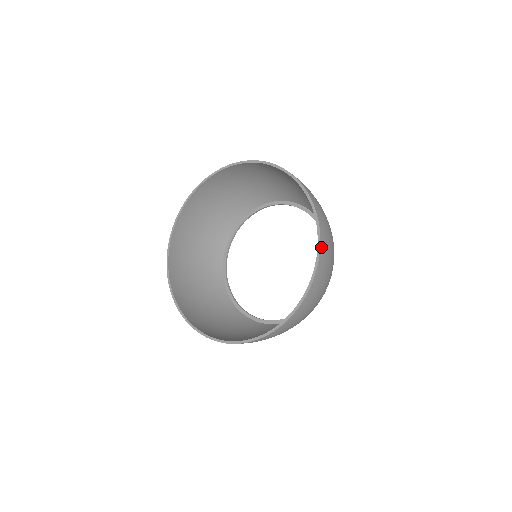
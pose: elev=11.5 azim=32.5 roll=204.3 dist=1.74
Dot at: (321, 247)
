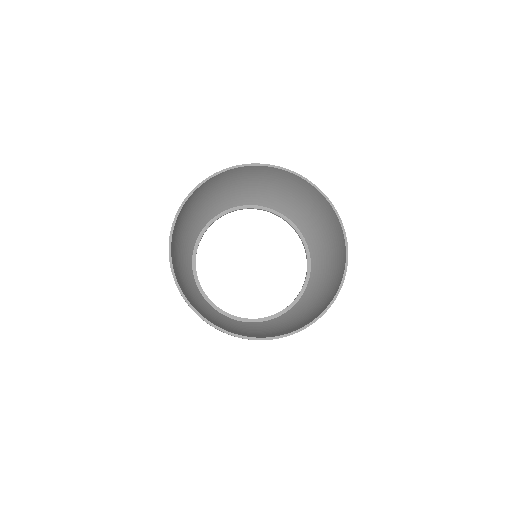
Dot at: (324, 195)
